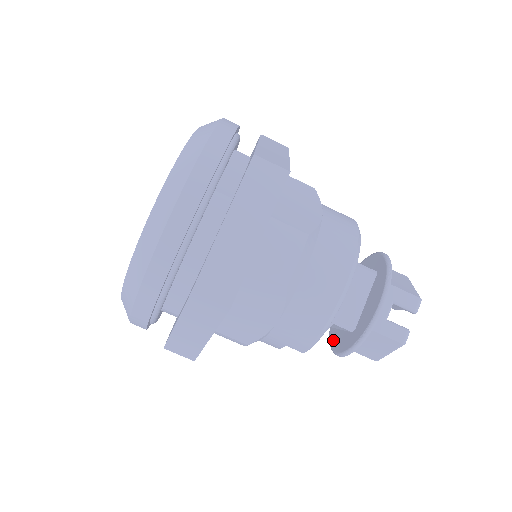
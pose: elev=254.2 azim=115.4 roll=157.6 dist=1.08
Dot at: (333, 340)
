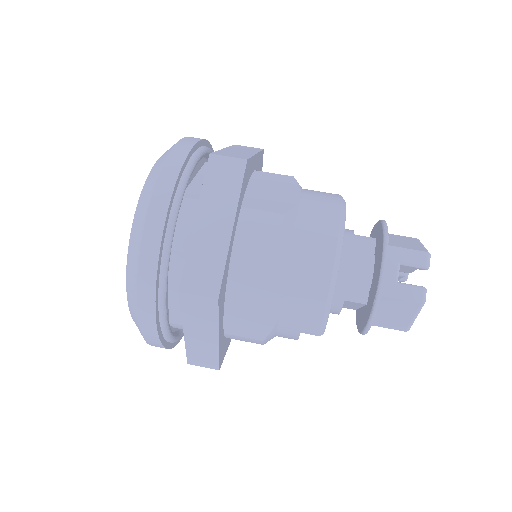
Dot at: (358, 322)
